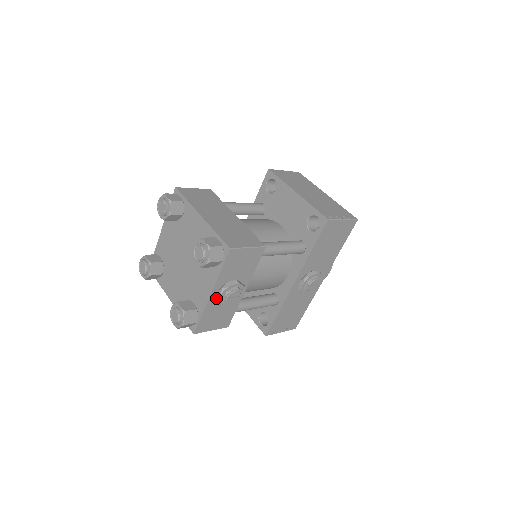
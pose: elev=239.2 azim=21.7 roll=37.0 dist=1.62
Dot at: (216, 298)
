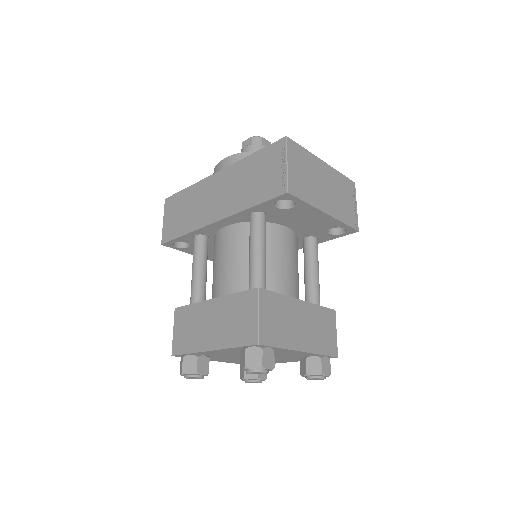
Dot at: occluded
